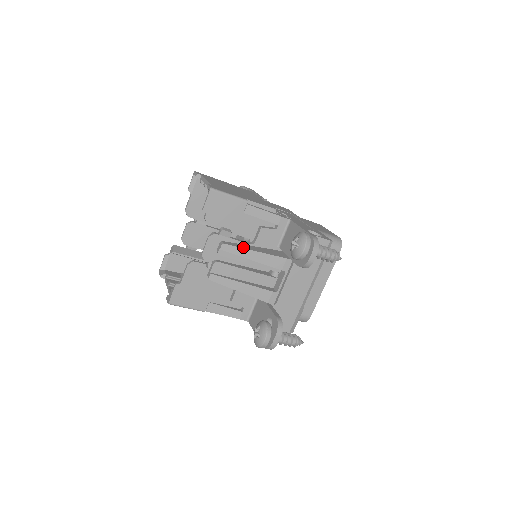
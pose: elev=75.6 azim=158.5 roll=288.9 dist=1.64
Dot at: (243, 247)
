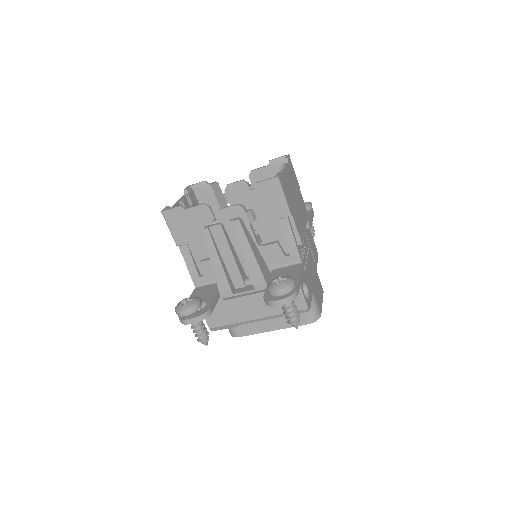
Dot at: (249, 239)
